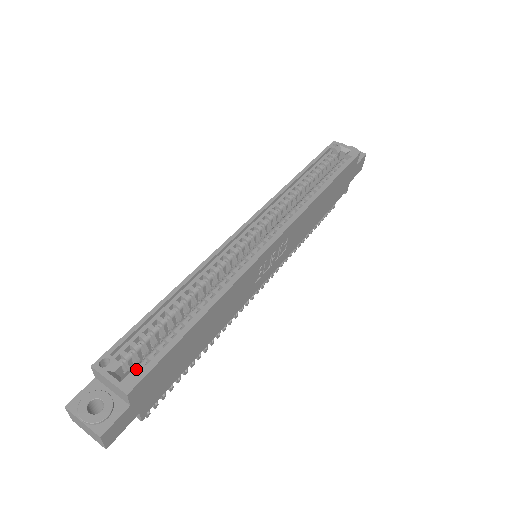
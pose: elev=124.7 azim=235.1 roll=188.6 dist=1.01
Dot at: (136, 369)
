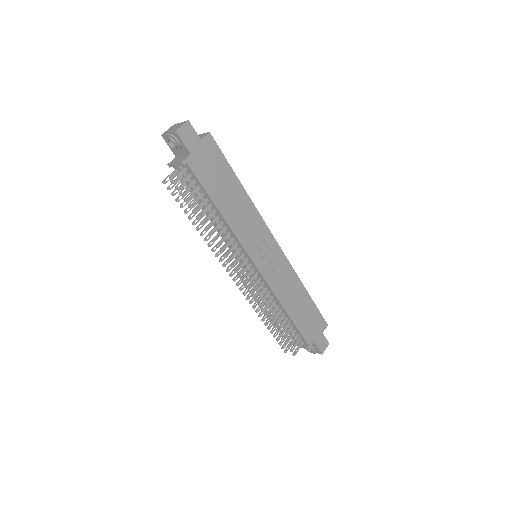
Dot at: occluded
